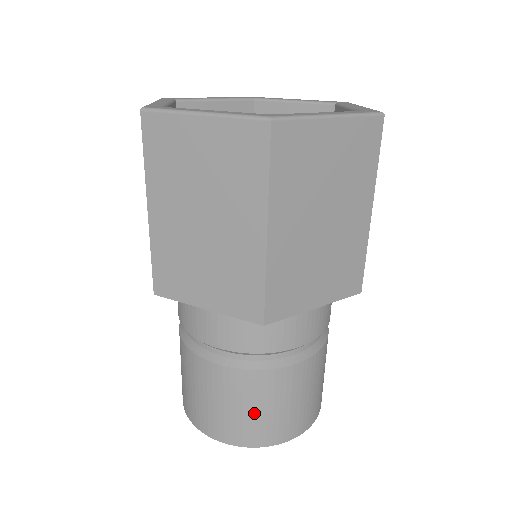
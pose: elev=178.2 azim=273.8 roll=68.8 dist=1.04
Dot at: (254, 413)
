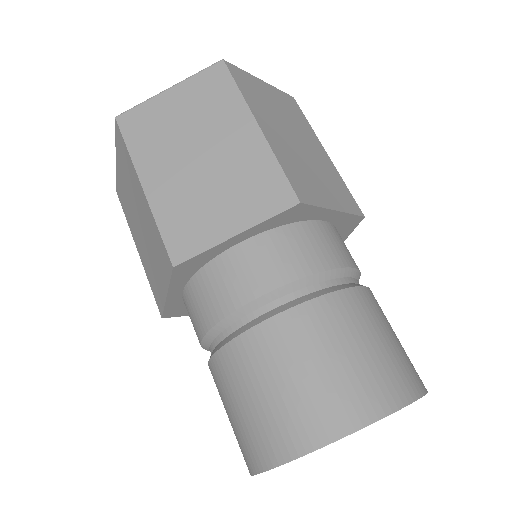
Dot at: (254, 405)
